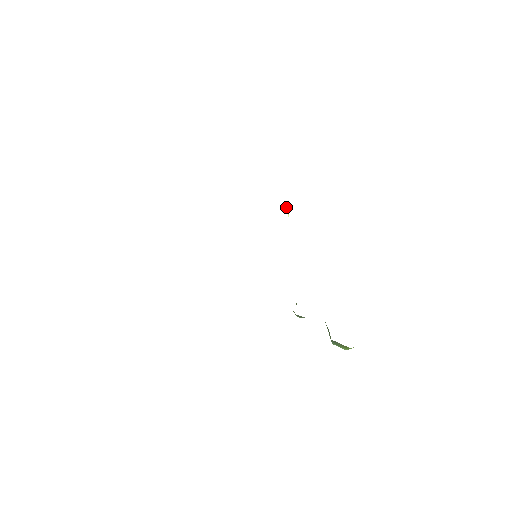
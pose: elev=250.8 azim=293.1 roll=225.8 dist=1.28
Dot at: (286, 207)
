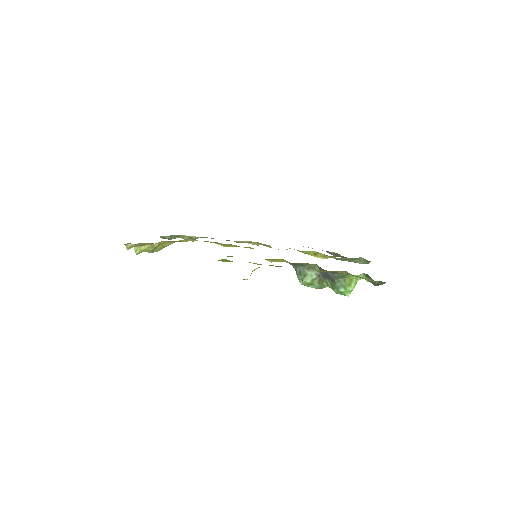
Dot at: occluded
